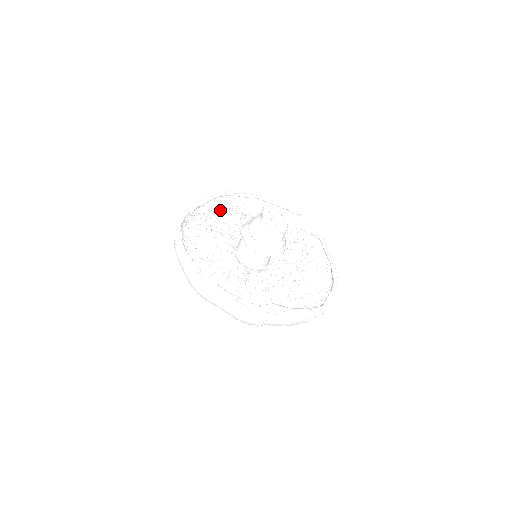
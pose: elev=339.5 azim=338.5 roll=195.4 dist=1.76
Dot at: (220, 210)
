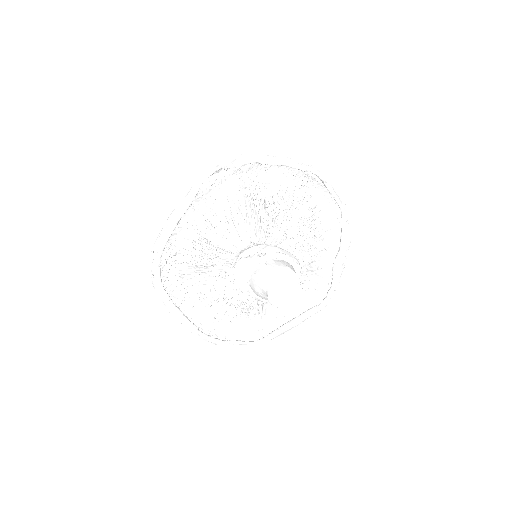
Dot at: (176, 283)
